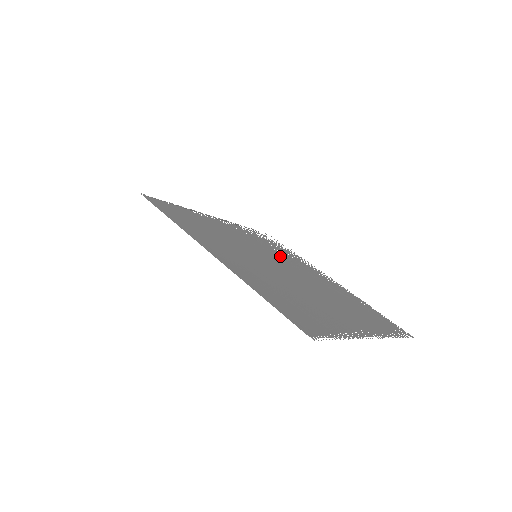
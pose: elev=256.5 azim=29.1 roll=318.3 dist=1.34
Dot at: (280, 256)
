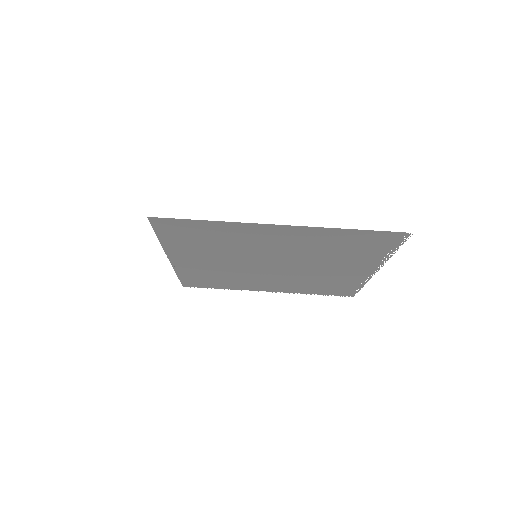
Dot at: (240, 273)
